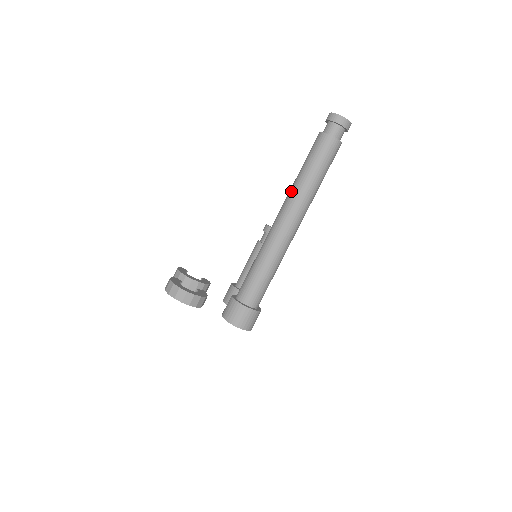
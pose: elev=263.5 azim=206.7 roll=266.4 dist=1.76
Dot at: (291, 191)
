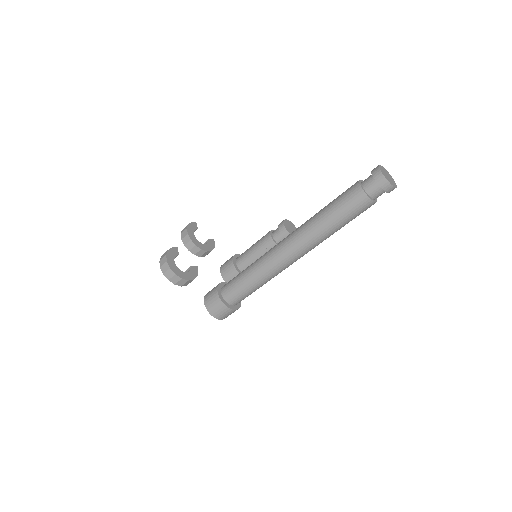
Dot at: (304, 226)
